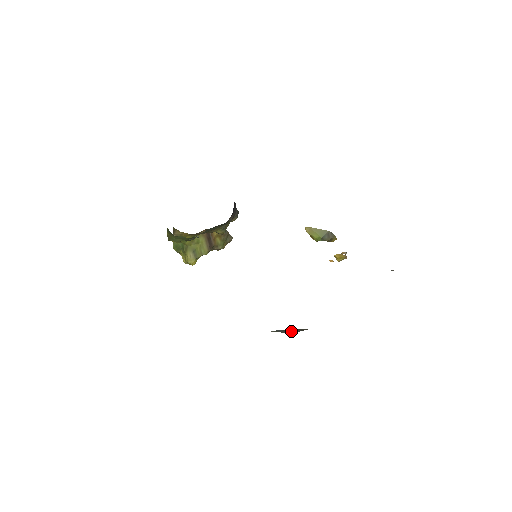
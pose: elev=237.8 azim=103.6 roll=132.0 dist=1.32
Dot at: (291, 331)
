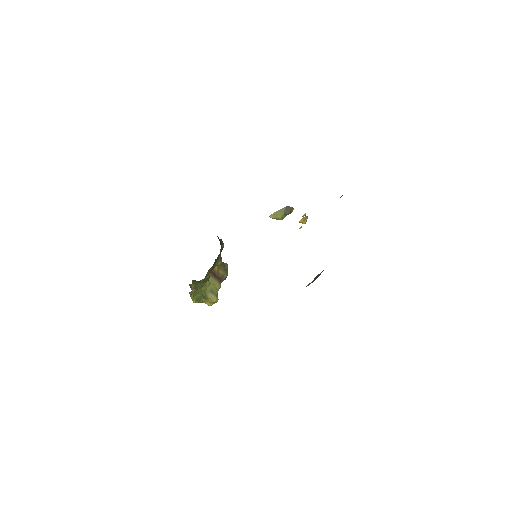
Dot at: (316, 278)
